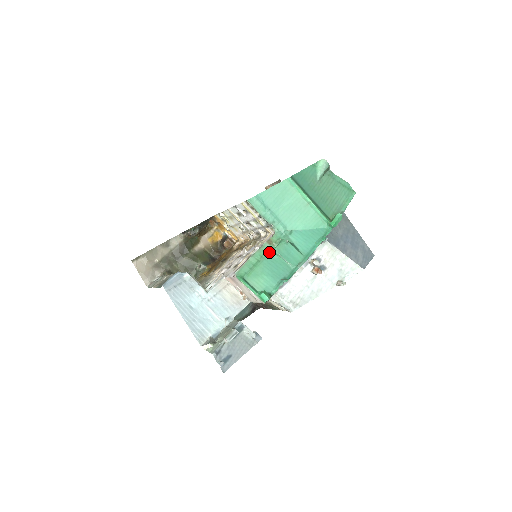
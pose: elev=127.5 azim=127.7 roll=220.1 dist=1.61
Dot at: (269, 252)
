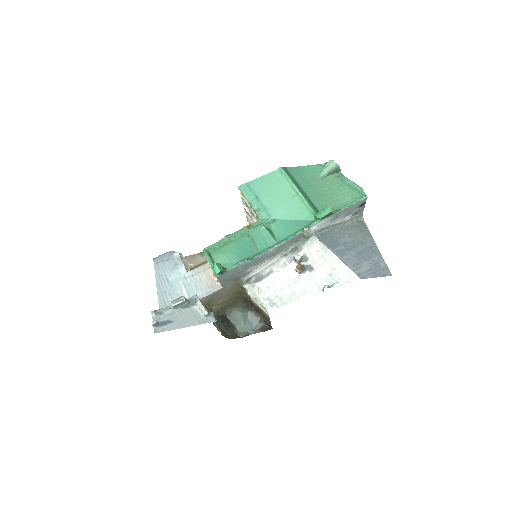
Dot at: (244, 235)
